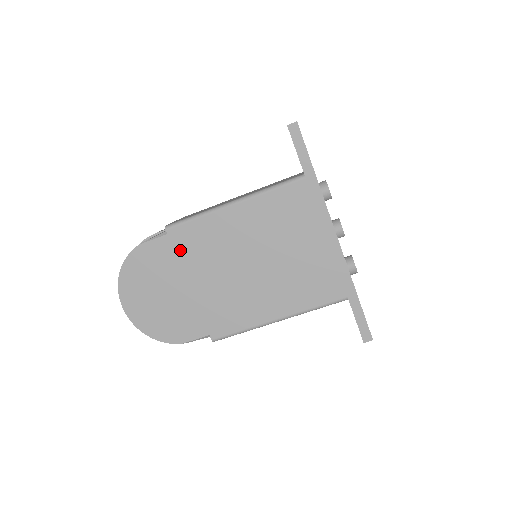
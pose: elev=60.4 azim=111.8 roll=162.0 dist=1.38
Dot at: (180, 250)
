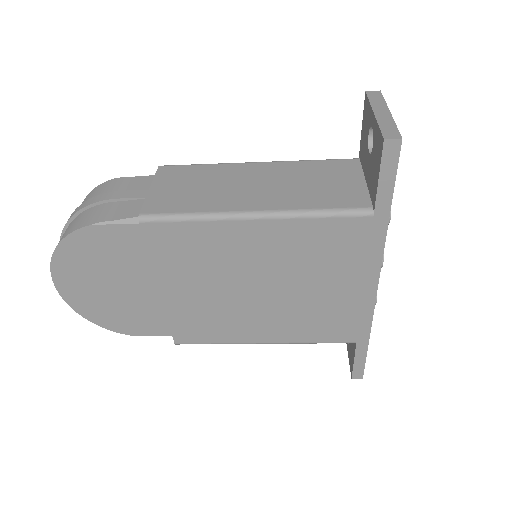
Dot at: (156, 251)
